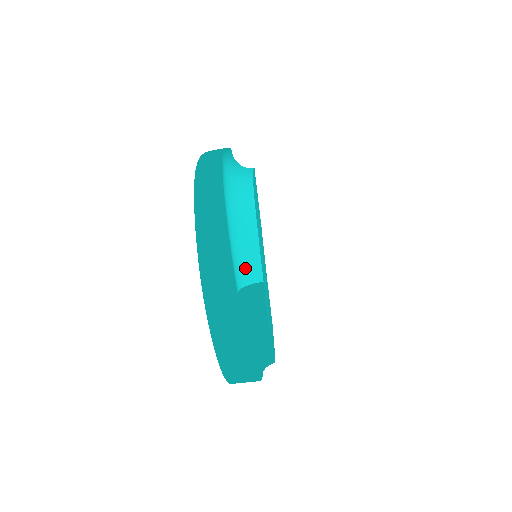
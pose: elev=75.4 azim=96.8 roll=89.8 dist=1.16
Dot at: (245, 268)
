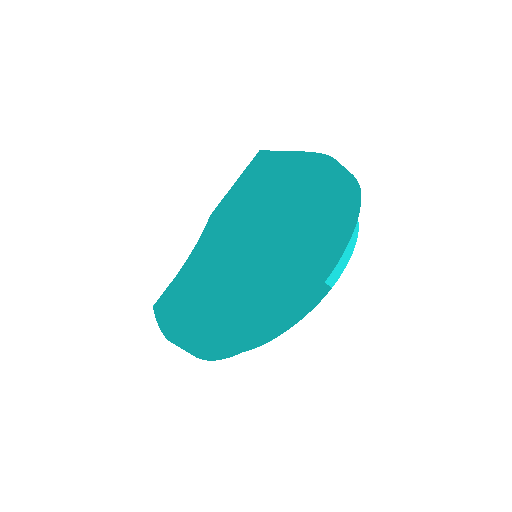
Dot at: occluded
